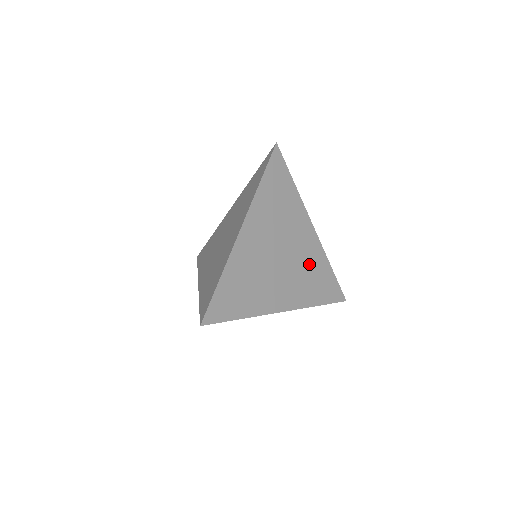
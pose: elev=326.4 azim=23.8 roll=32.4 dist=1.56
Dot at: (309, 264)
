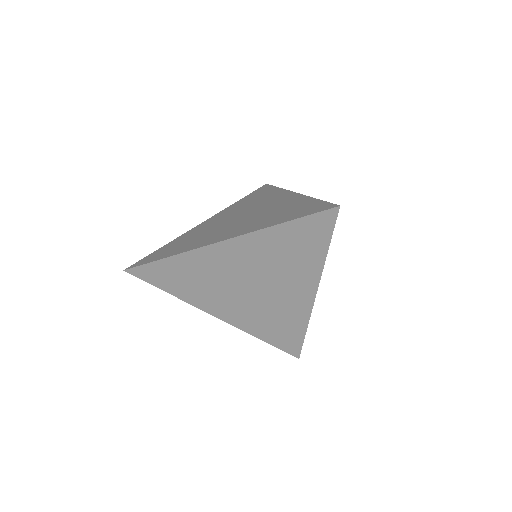
Dot at: (280, 313)
